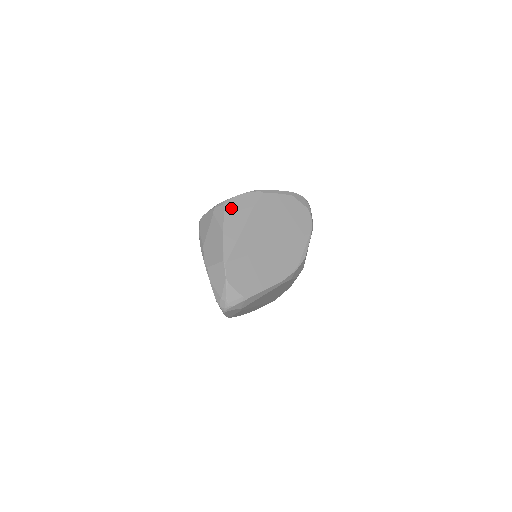
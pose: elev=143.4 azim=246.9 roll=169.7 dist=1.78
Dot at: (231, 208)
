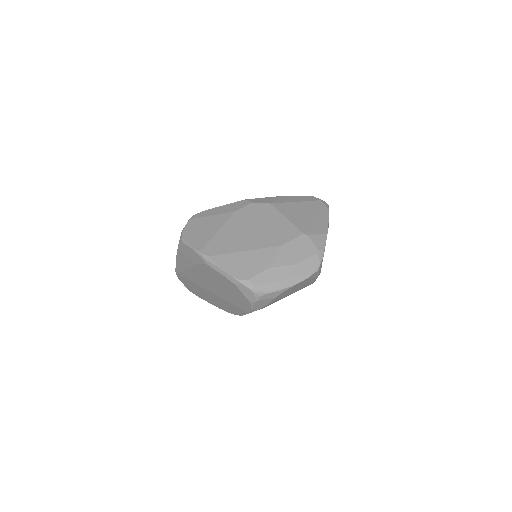
Dot at: (182, 250)
